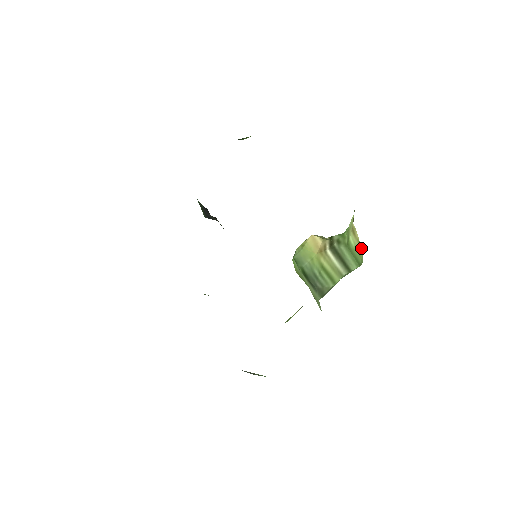
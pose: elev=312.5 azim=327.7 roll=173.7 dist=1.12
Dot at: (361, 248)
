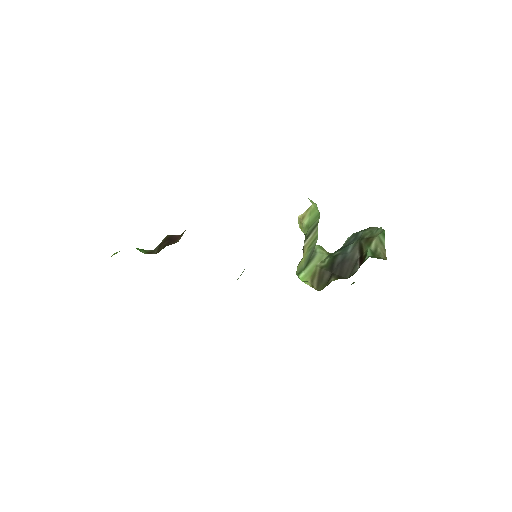
Dot at: (310, 206)
